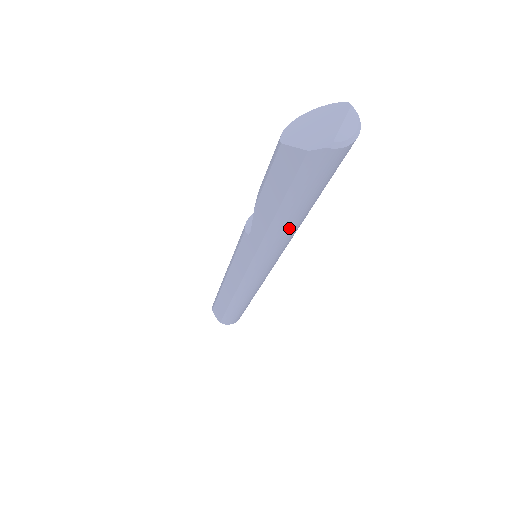
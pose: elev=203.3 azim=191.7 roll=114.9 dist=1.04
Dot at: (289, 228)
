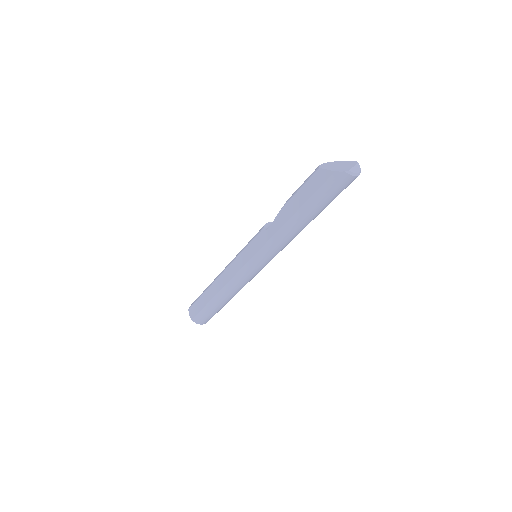
Dot at: (298, 226)
